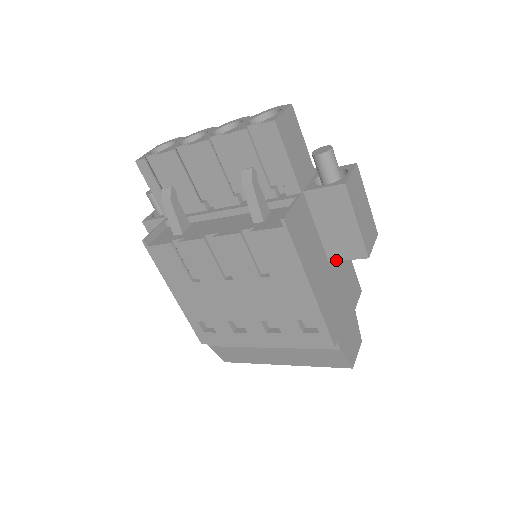
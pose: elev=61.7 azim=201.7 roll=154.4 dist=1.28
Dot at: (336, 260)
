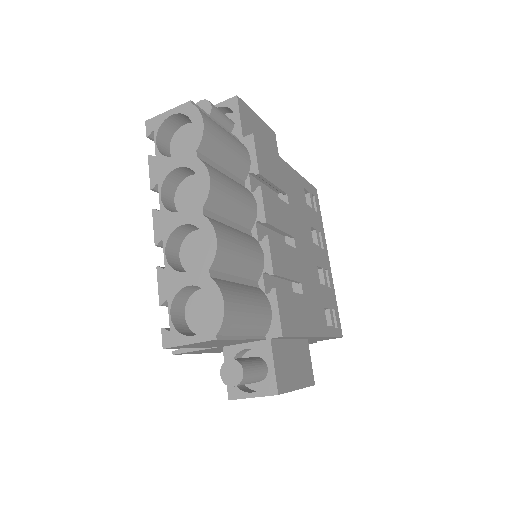
Dot at: occluded
